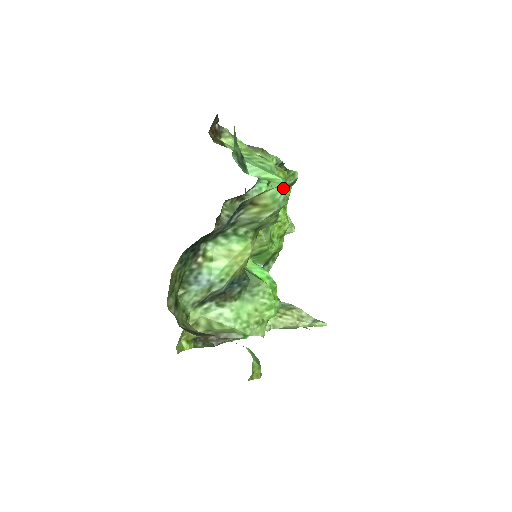
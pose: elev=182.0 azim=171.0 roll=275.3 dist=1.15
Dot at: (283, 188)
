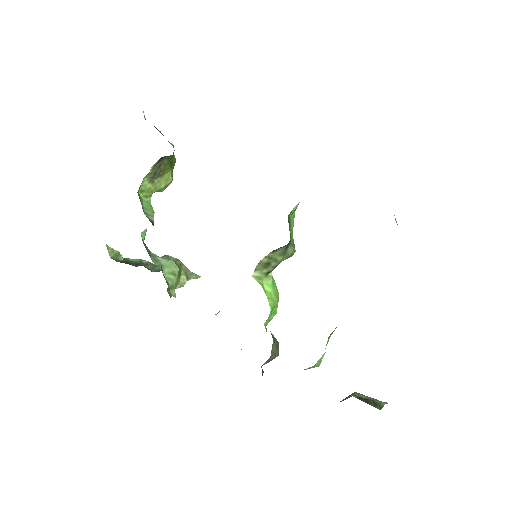
Dot at: occluded
